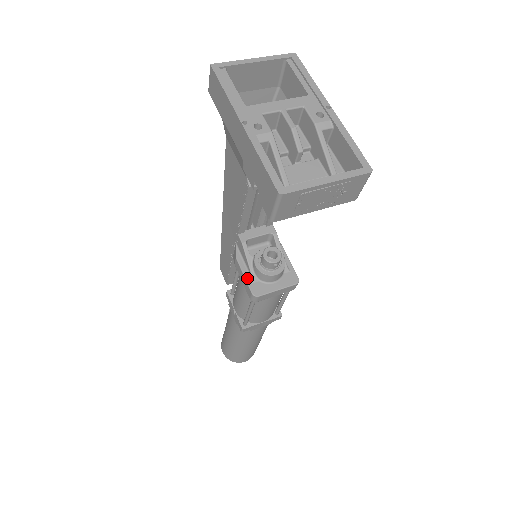
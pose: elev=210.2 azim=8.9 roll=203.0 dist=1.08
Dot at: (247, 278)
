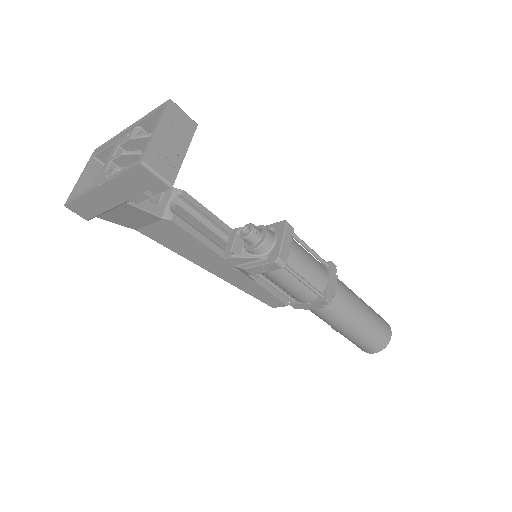
Dot at: (261, 263)
